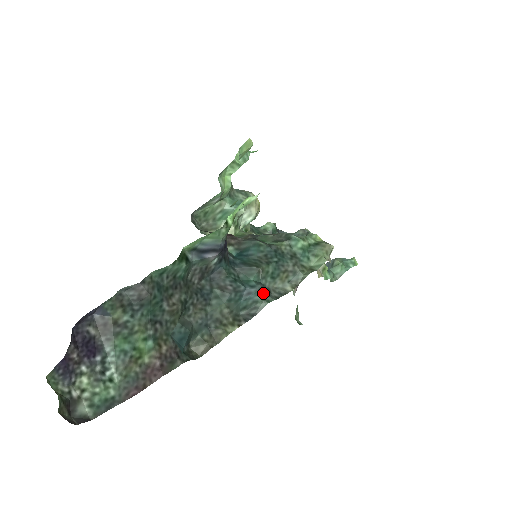
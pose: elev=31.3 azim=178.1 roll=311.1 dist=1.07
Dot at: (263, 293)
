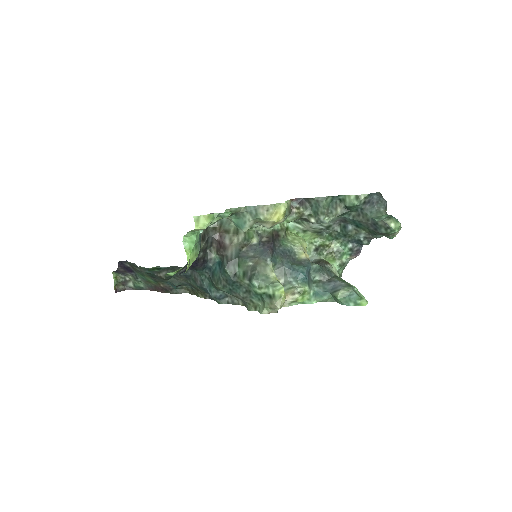
Dot at: (215, 298)
